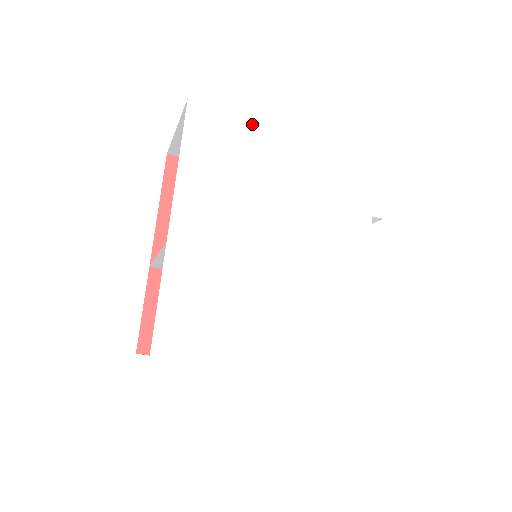
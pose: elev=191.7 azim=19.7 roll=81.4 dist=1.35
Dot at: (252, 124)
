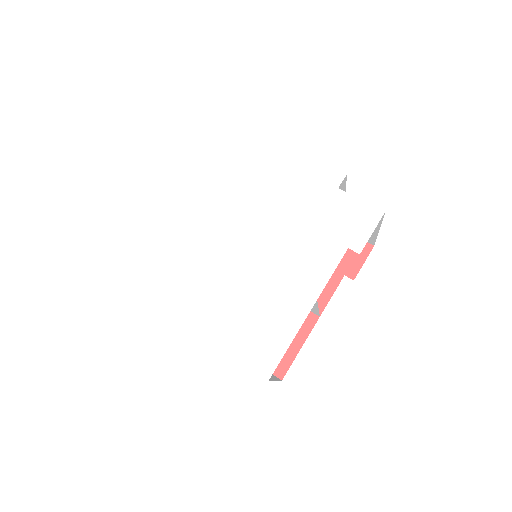
Dot at: (271, 145)
